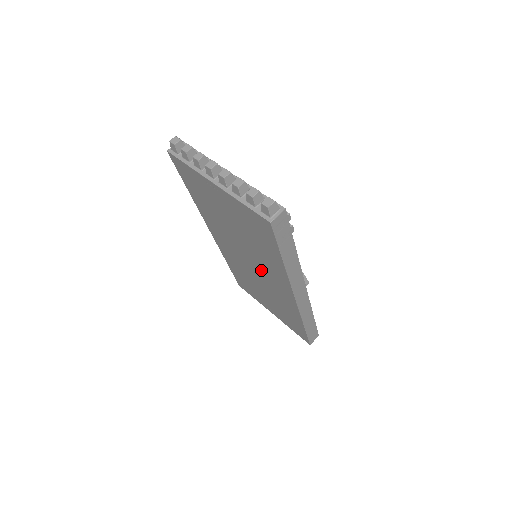
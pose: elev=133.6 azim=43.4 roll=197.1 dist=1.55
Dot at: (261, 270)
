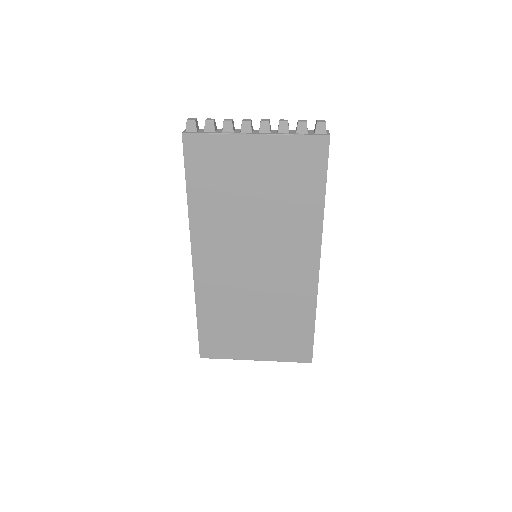
Dot at: (274, 257)
